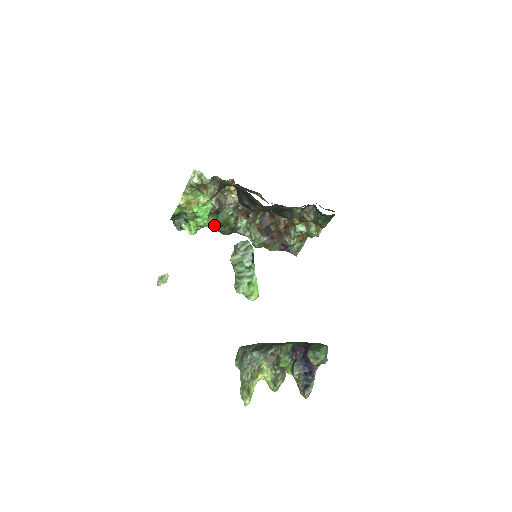
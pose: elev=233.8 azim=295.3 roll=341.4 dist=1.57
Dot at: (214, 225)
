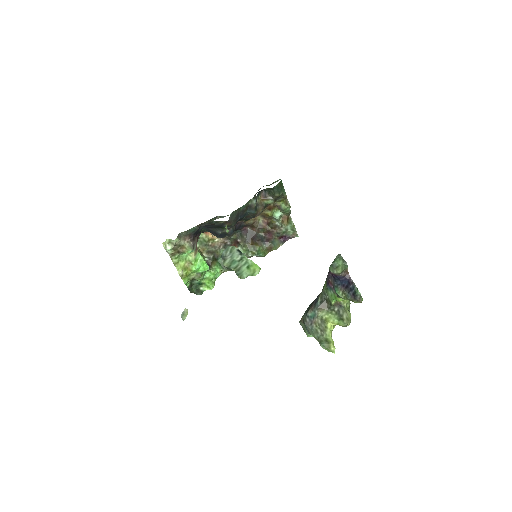
Dot at: (222, 270)
